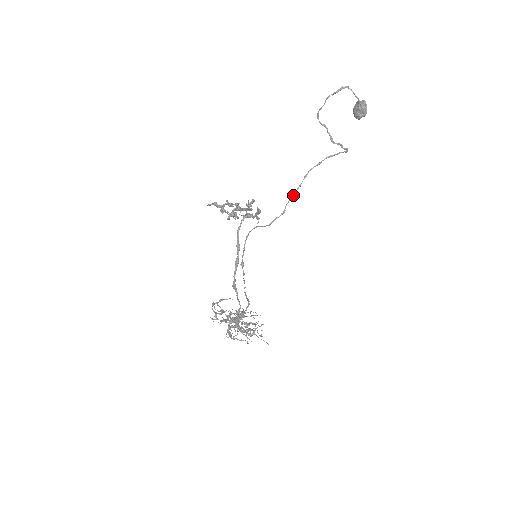
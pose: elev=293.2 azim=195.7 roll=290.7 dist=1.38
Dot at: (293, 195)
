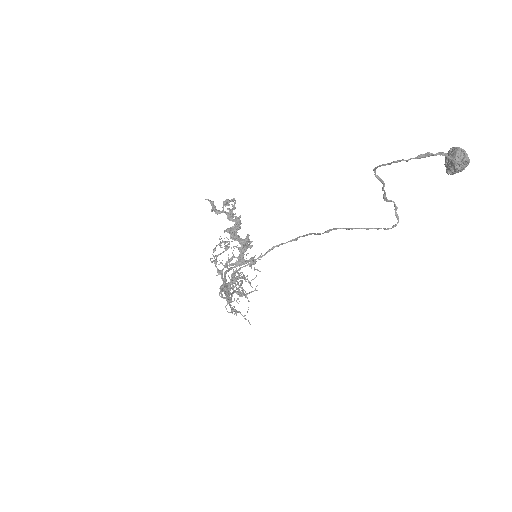
Dot at: (309, 234)
